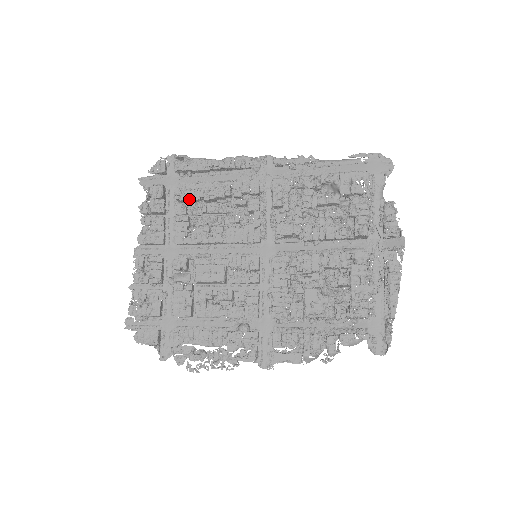
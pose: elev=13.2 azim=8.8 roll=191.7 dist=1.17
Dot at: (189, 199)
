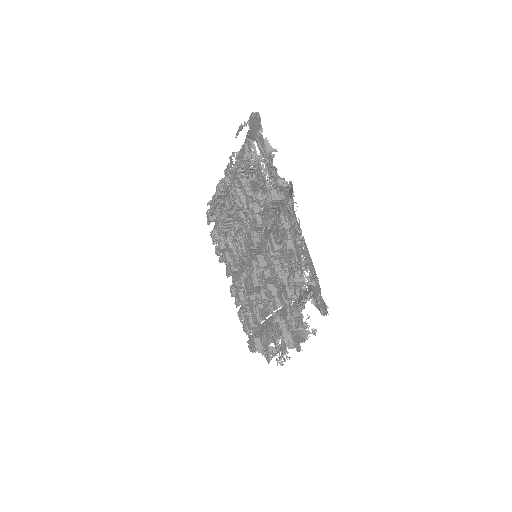
Dot at: (219, 233)
